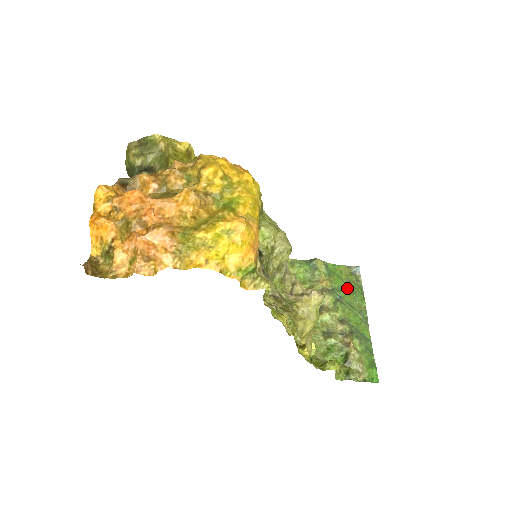
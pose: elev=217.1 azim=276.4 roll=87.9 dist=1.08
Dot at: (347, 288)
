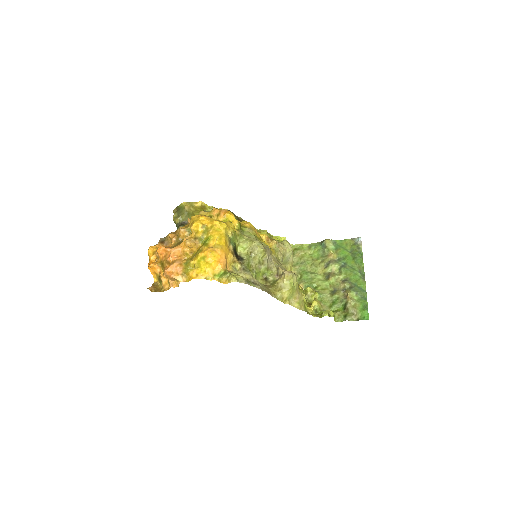
Dot at: (350, 256)
